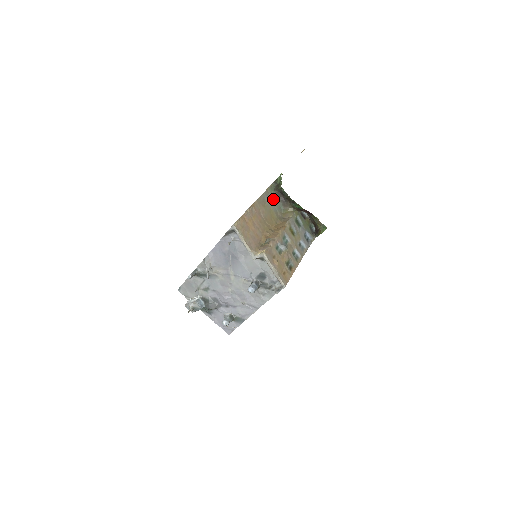
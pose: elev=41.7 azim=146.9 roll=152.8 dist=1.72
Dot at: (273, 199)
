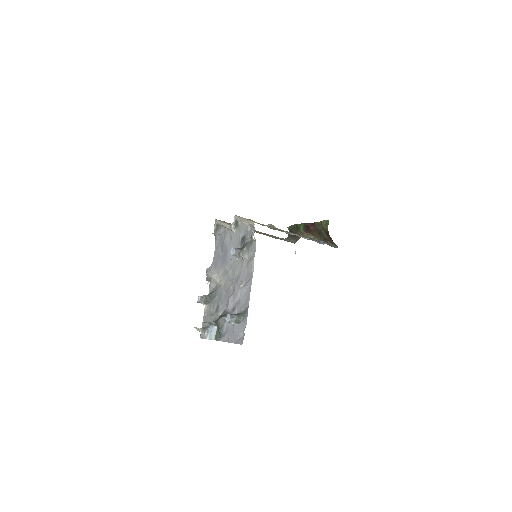
Dot at: occluded
